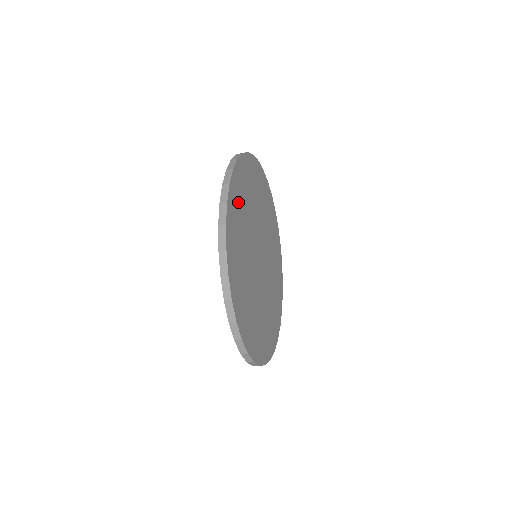
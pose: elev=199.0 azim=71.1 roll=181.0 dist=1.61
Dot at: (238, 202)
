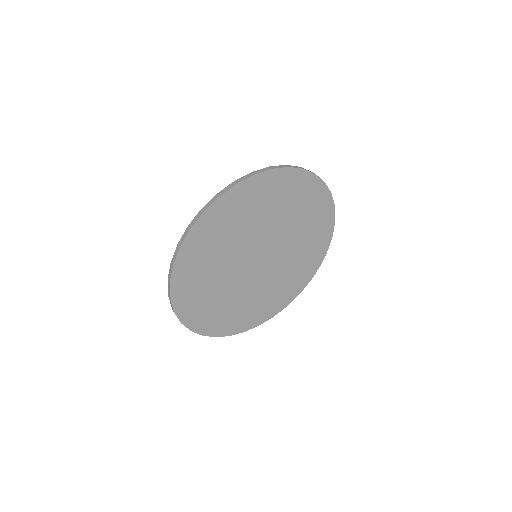
Dot at: (245, 203)
